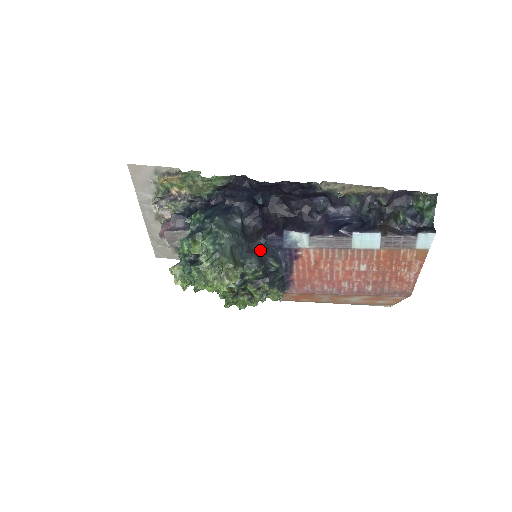
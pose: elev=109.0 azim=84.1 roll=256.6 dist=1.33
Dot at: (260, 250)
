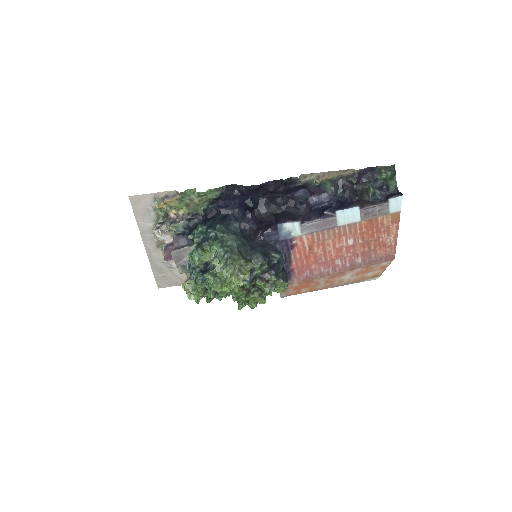
Dot at: (261, 246)
